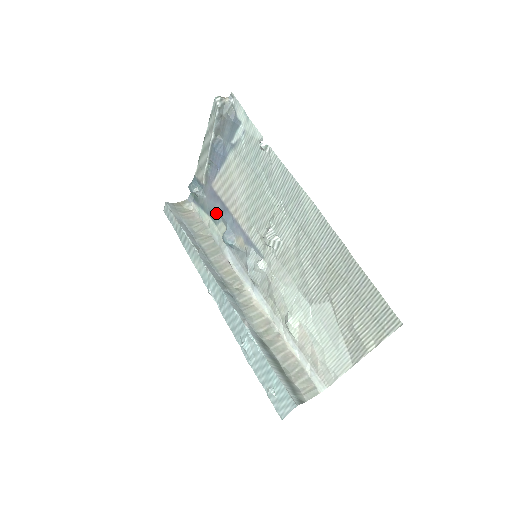
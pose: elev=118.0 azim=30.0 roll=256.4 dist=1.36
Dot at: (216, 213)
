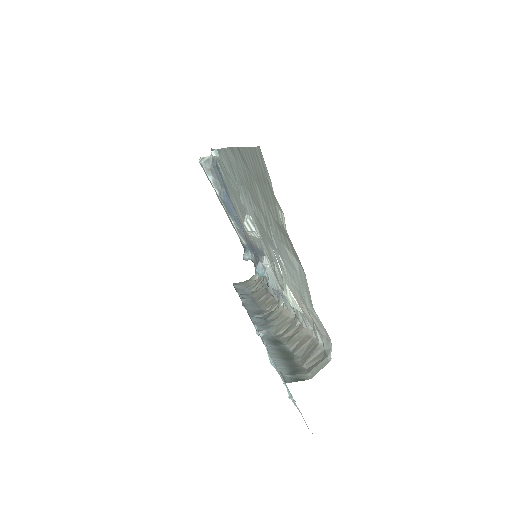
Dot at: occluded
